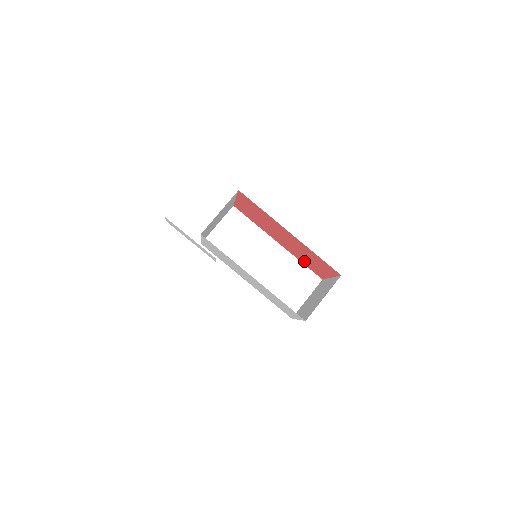
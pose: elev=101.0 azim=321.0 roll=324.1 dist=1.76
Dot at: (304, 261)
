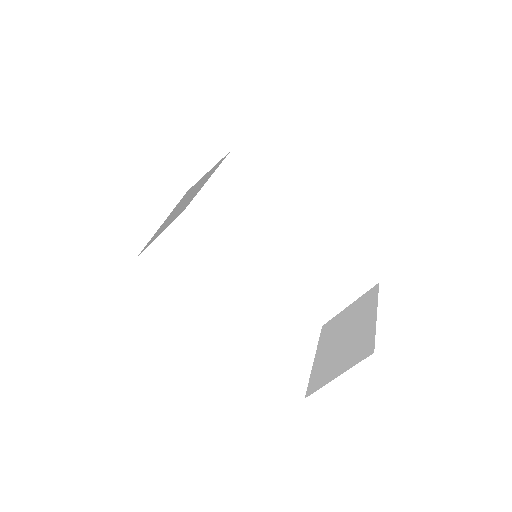
Dot at: occluded
